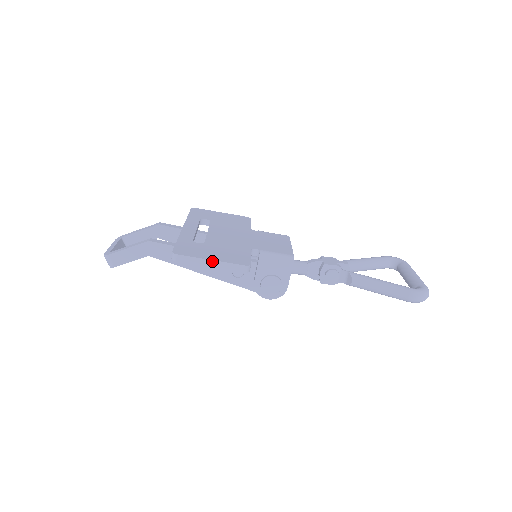
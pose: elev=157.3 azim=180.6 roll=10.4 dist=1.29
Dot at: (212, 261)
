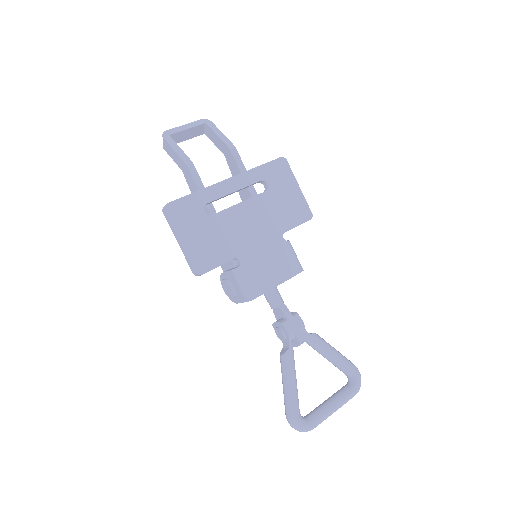
Dot at: (180, 242)
